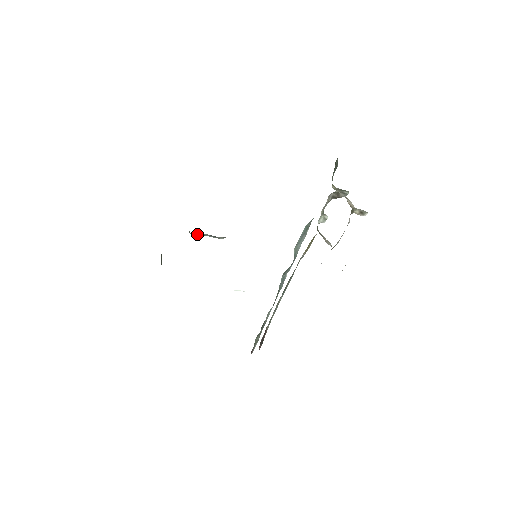
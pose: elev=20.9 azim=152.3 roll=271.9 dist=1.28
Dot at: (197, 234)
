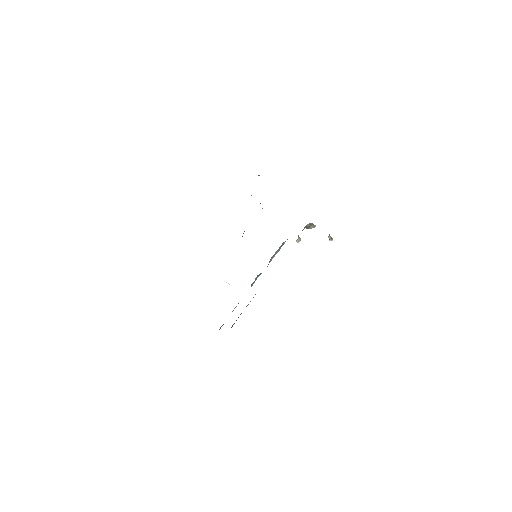
Dot at: occluded
